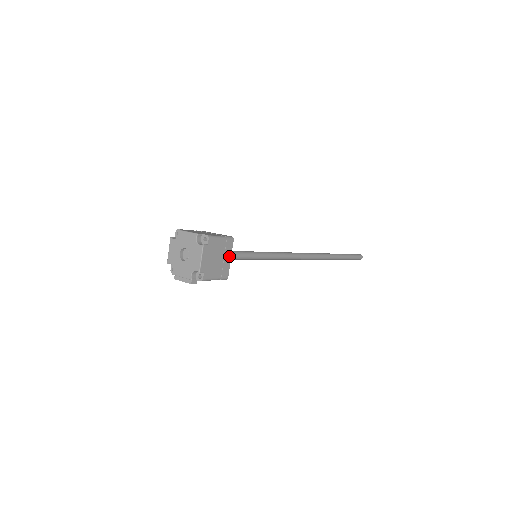
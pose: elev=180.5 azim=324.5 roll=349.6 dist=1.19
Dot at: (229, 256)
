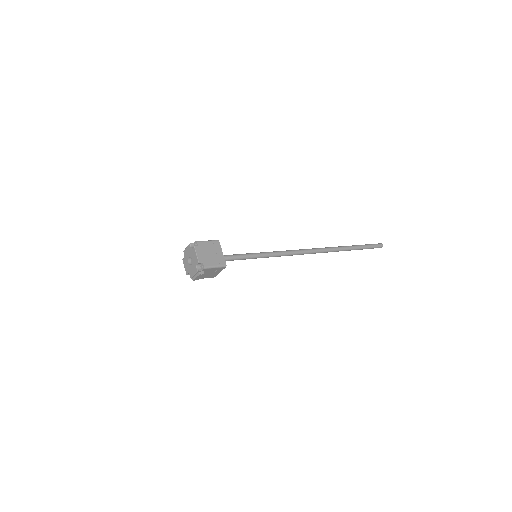
Dot at: (220, 251)
